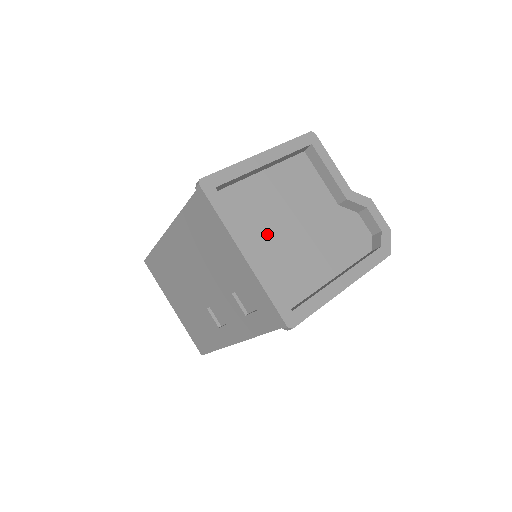
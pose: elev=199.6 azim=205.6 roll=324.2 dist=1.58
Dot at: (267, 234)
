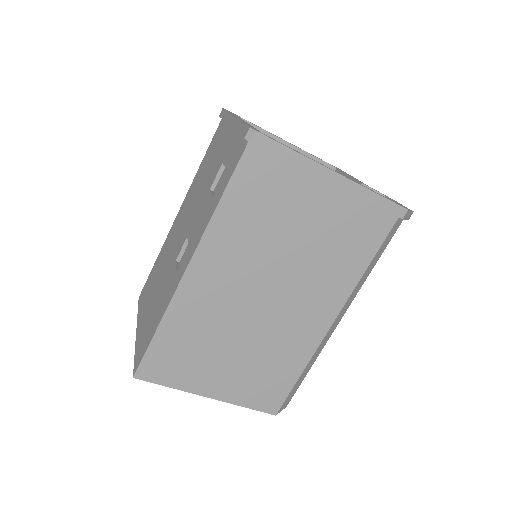
Dot at: occluded
